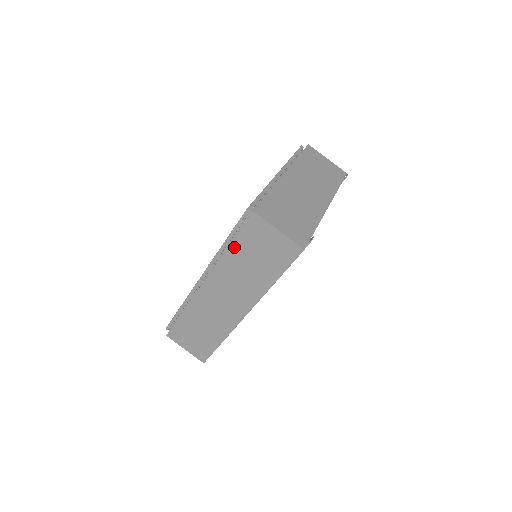
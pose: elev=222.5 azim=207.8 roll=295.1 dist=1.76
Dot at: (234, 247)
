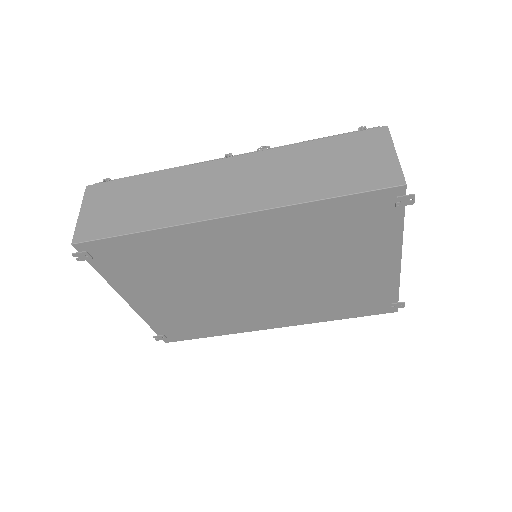
Dot at: (320, 143)
